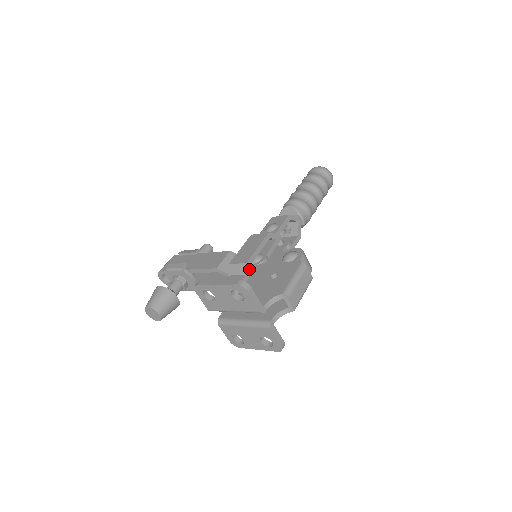
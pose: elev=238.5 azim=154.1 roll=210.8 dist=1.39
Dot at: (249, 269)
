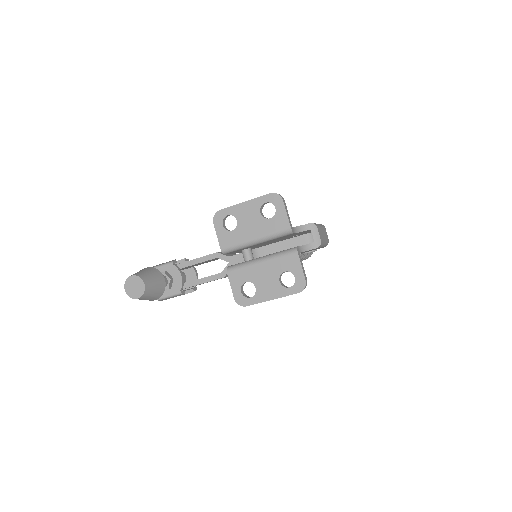
Dot at: occluded
